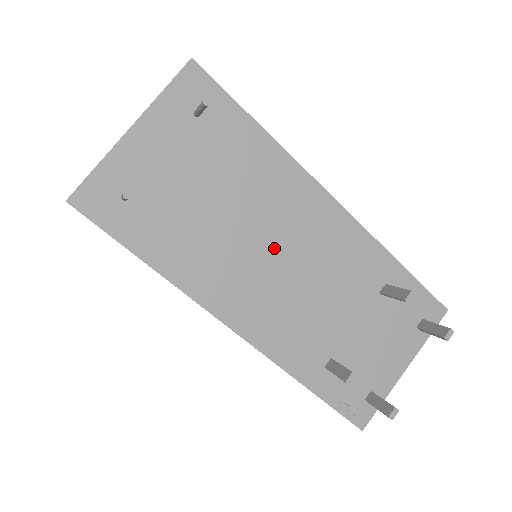
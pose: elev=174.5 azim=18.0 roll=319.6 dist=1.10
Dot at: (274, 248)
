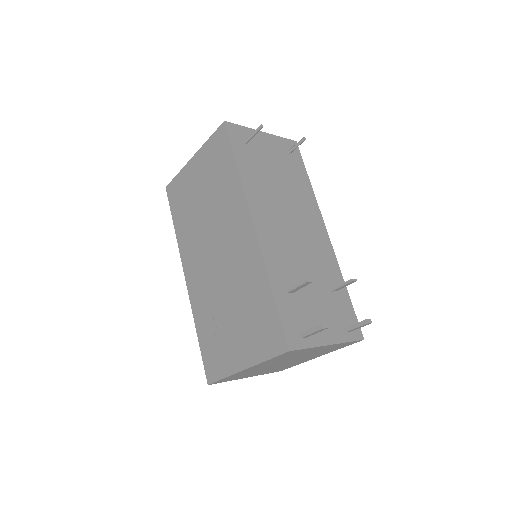
Dot at: (292, 218)
